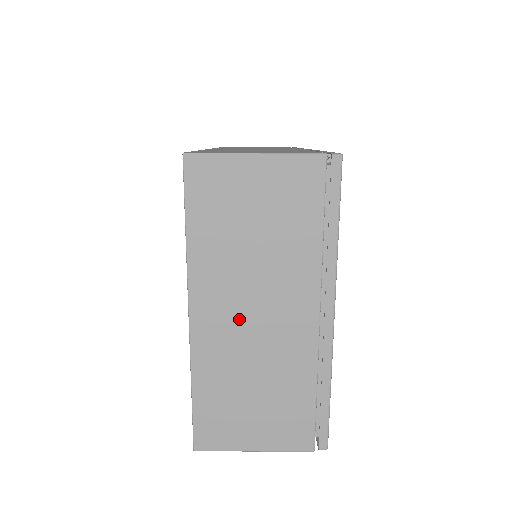
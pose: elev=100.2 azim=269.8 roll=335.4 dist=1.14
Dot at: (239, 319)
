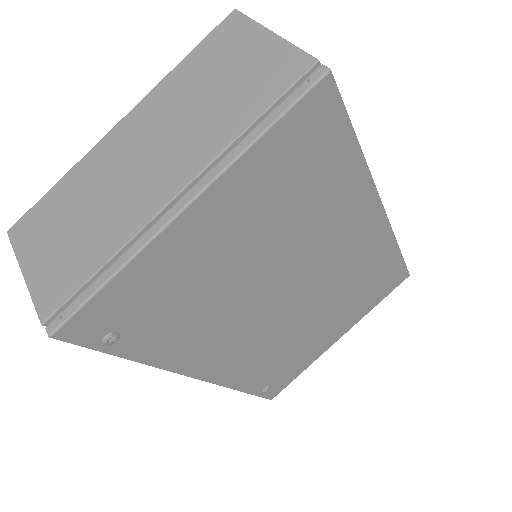
Dot at: (135, 150)
